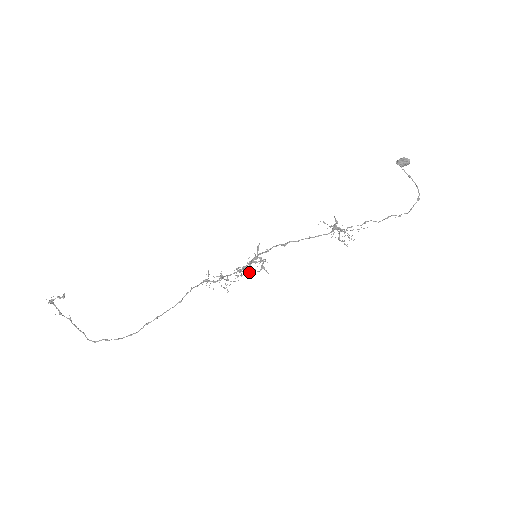
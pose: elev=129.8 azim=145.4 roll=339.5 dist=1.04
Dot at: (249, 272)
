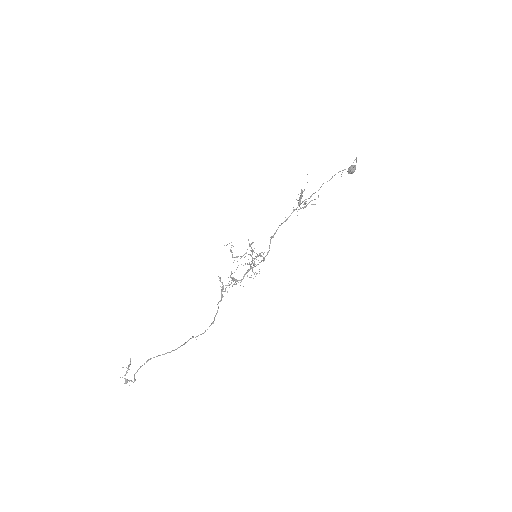
Dot at: occluded
